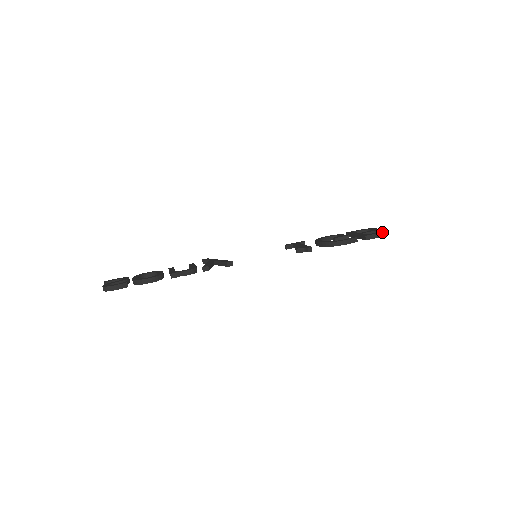
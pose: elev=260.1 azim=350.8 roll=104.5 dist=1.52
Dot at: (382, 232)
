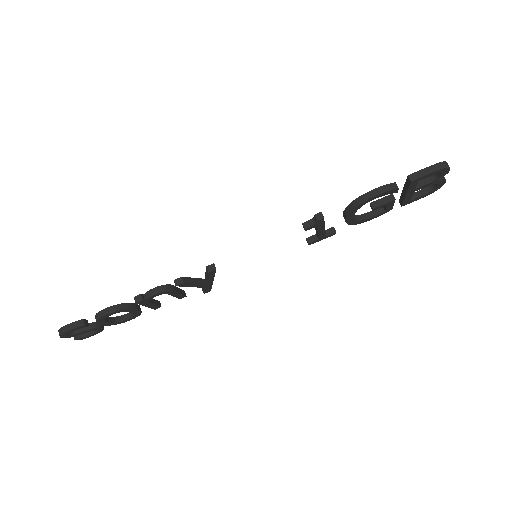
Dot at: (436, 163)
